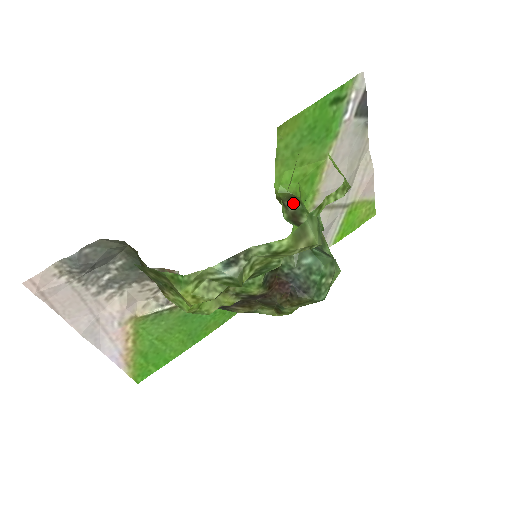
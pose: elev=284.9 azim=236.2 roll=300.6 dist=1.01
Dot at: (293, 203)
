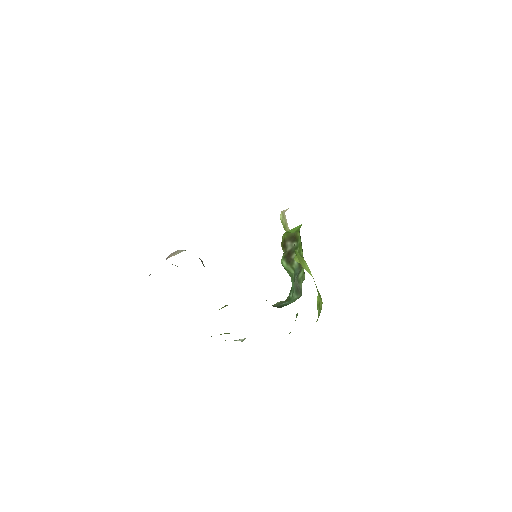
Dot at: (292, 243)
